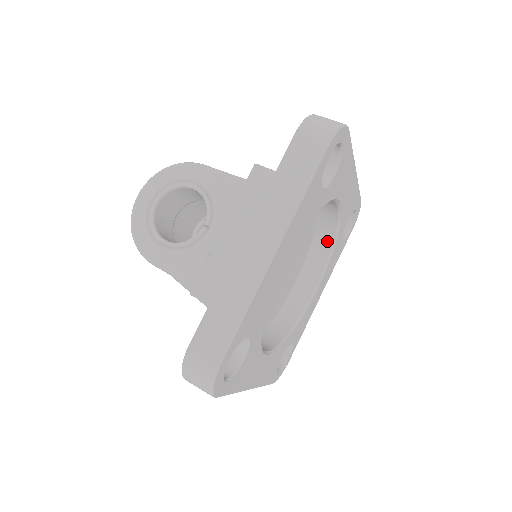
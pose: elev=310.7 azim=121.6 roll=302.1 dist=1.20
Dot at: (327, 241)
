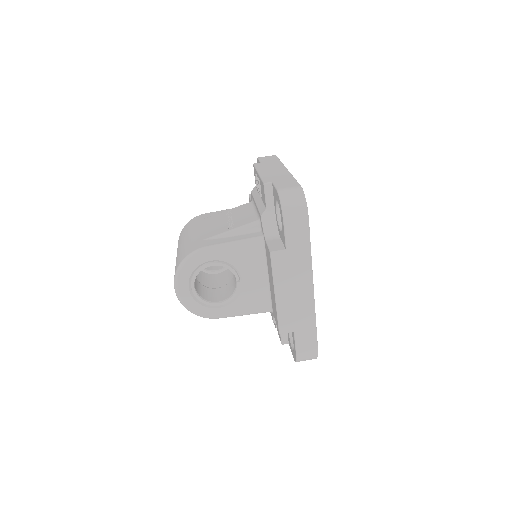
Dot at: occluded
